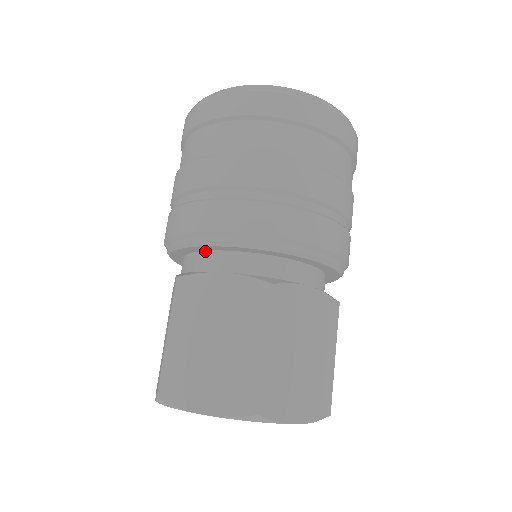
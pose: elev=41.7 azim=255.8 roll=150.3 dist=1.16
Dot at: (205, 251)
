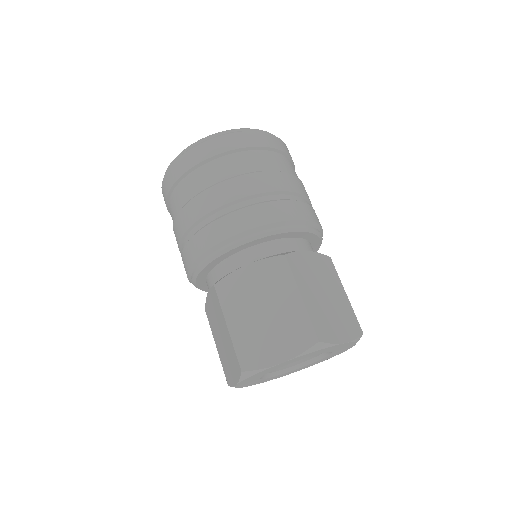
Dot at: (283, 238)
